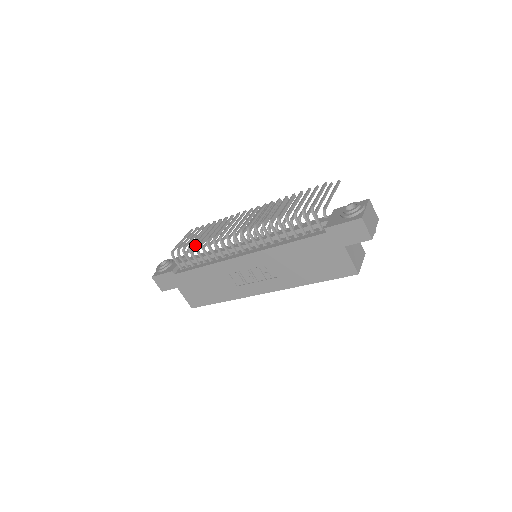
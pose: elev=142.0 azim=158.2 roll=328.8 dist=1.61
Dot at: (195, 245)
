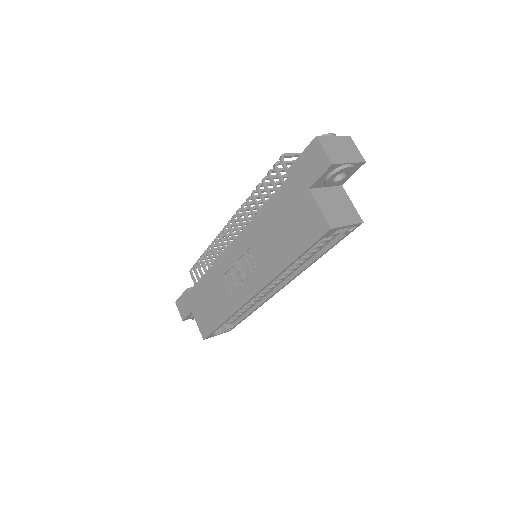
Dot at: (204, 251)
